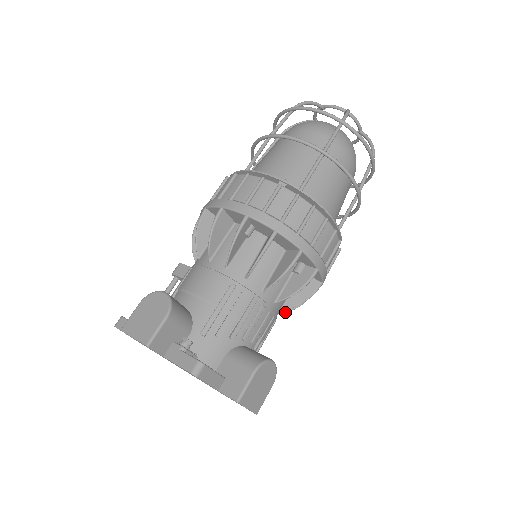
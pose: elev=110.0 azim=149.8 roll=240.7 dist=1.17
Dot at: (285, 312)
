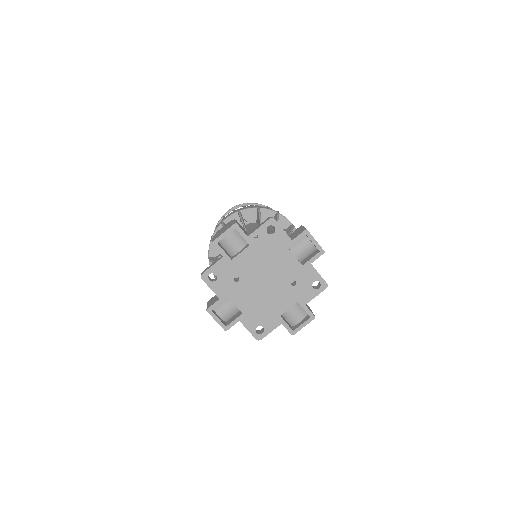
Dot at: occluded
